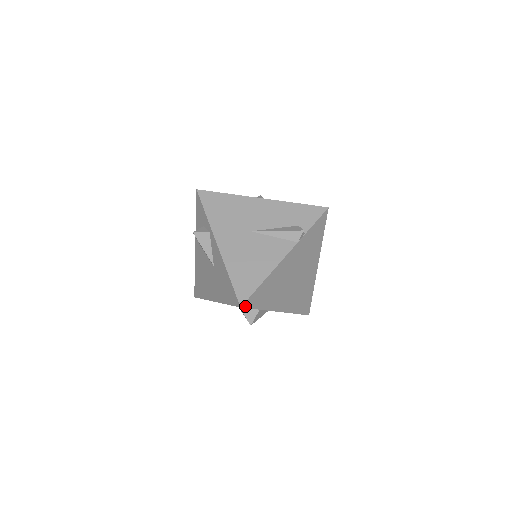
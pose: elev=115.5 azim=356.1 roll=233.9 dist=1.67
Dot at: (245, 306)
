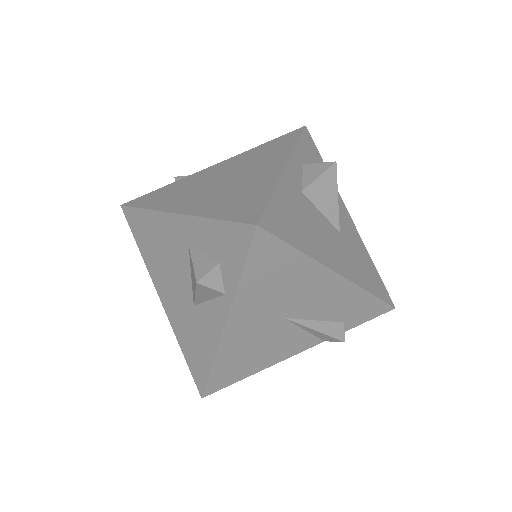
Dot at: occluded
